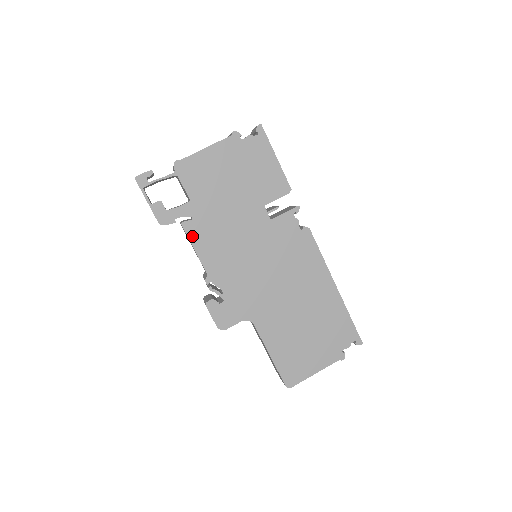
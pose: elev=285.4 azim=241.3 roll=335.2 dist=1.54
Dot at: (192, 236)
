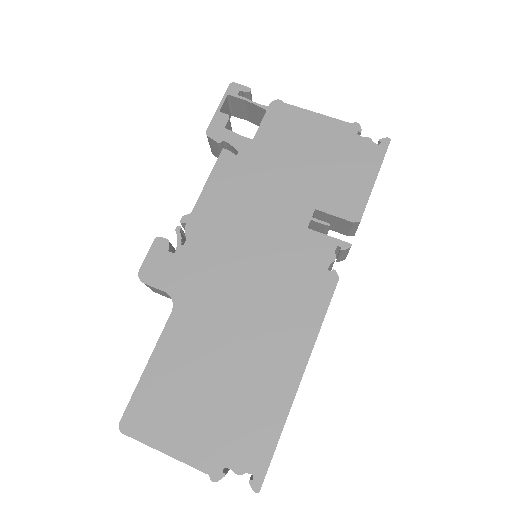
Dot at: (219, 168)
